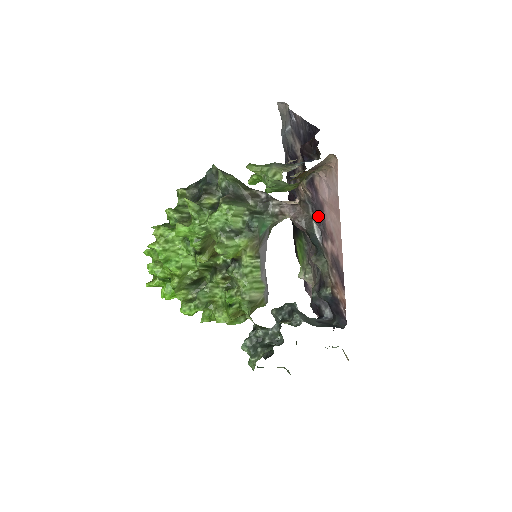
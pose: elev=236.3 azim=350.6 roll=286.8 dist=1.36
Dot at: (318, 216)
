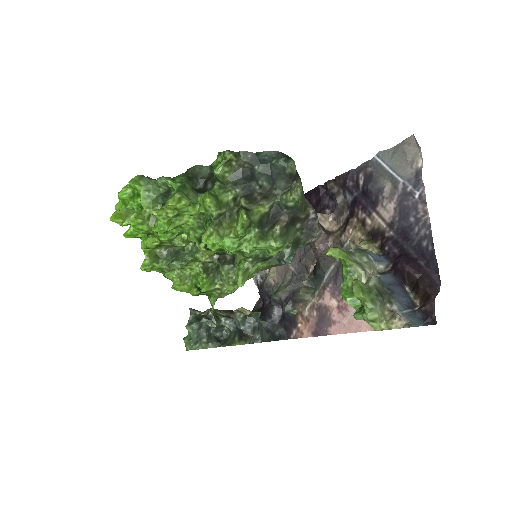
Dot at: occluded
